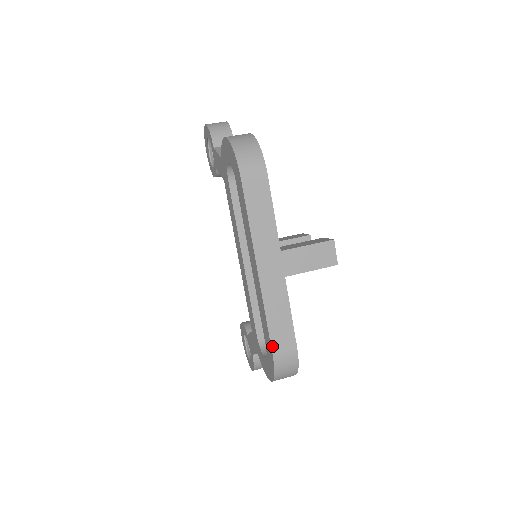
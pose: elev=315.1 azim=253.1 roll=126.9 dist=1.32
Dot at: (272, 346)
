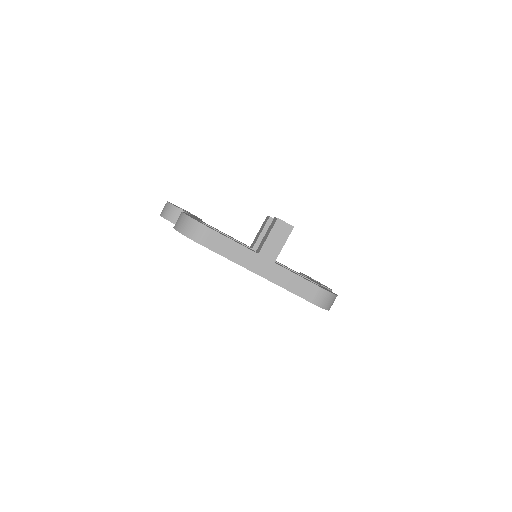
Dot at: (306, 299)
